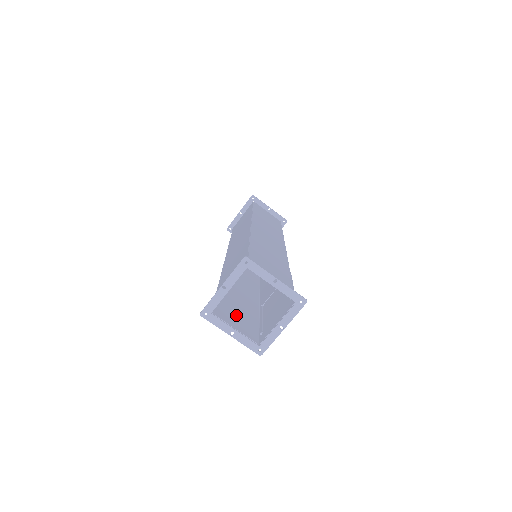
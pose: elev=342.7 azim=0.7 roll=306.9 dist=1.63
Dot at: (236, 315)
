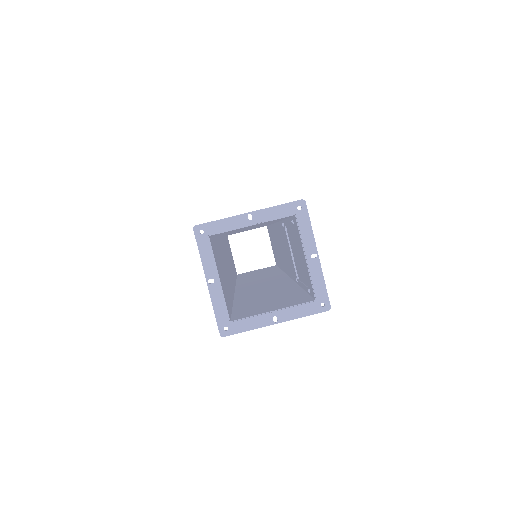
Dot at: (268, 304)
